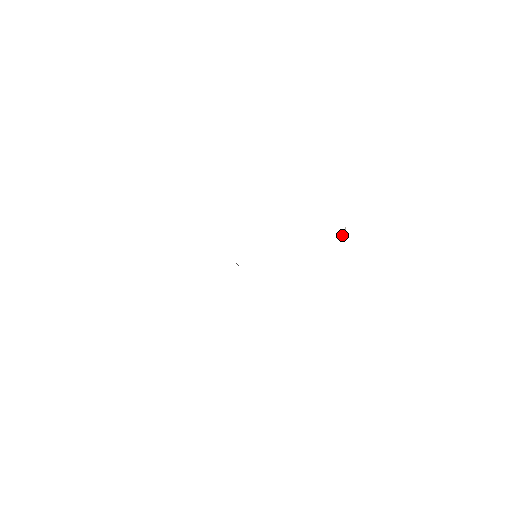
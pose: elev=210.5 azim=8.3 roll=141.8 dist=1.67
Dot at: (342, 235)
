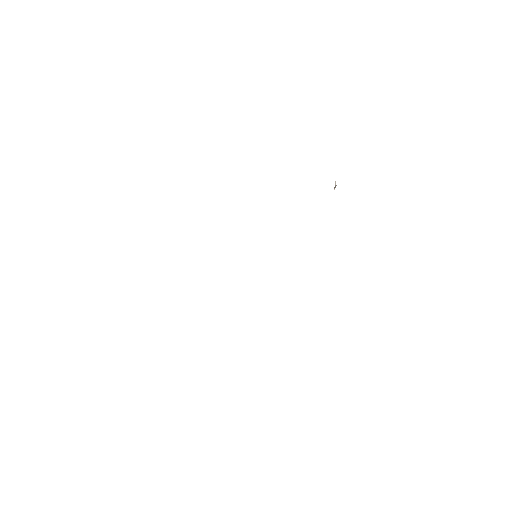
Dot at: occluded
